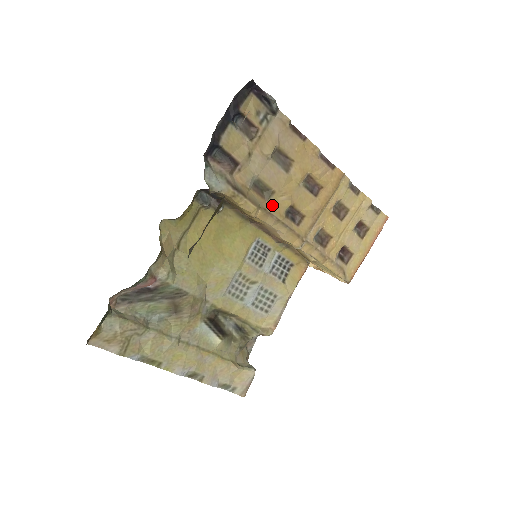
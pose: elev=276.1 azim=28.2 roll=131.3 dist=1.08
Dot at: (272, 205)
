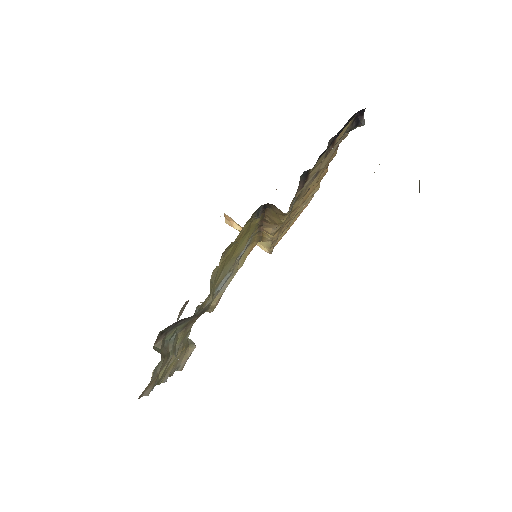
Dot at: occluded
